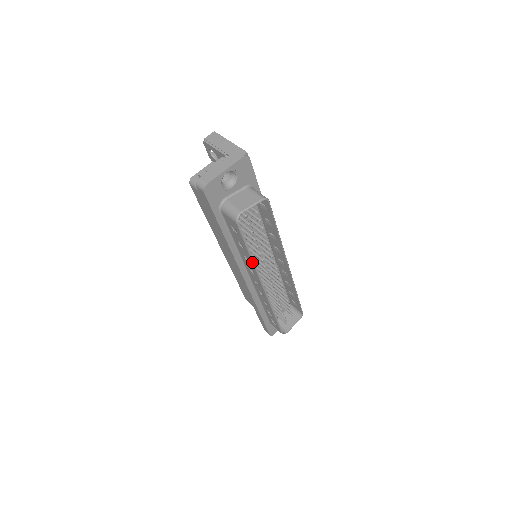
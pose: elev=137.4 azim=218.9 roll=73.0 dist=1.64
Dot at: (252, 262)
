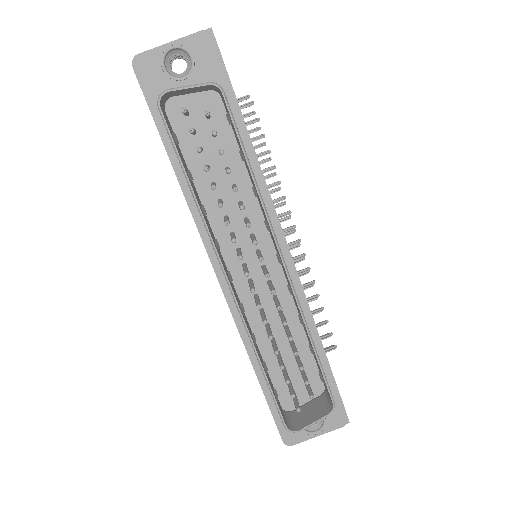
Dot at: (198, 210)
